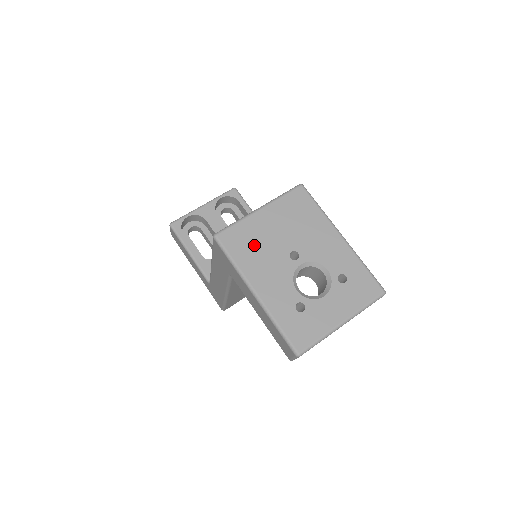
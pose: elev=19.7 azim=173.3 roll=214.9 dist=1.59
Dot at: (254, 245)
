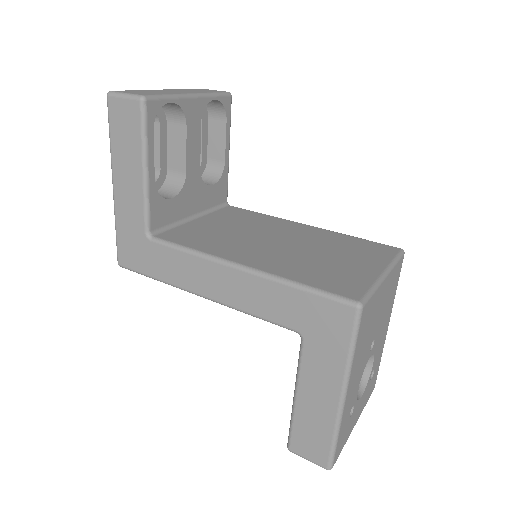
Dot at: (368, 328)
